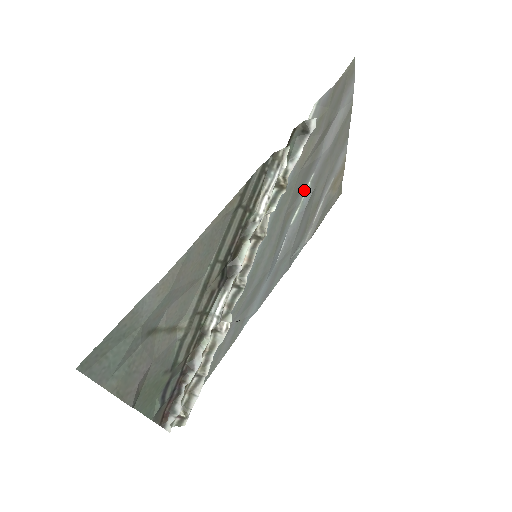
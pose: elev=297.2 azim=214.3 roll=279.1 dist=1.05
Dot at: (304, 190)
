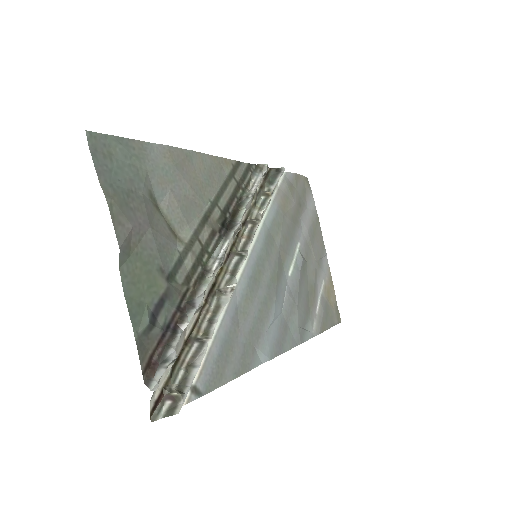
Dot at: (294, 250)
